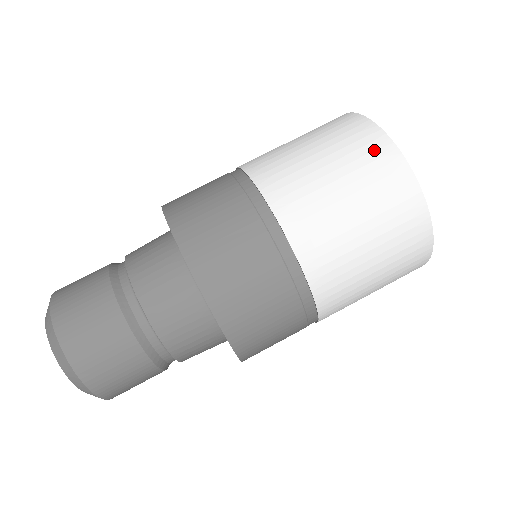
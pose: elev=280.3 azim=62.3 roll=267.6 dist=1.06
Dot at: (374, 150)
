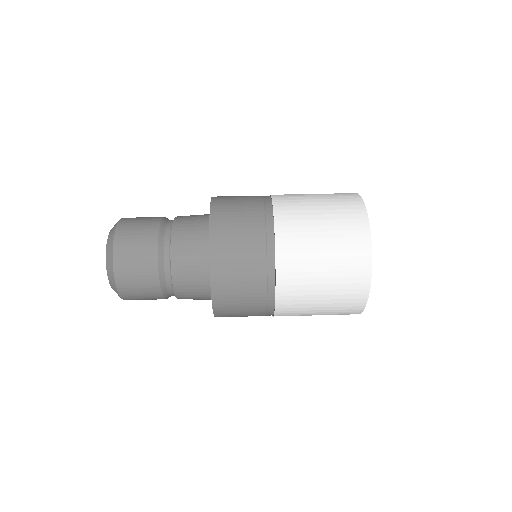
Dot at: occluded
